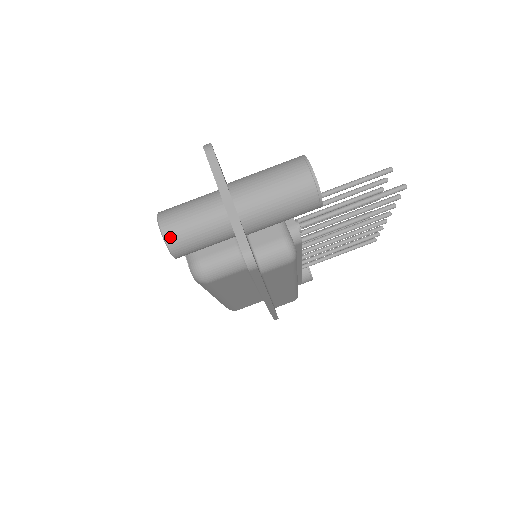
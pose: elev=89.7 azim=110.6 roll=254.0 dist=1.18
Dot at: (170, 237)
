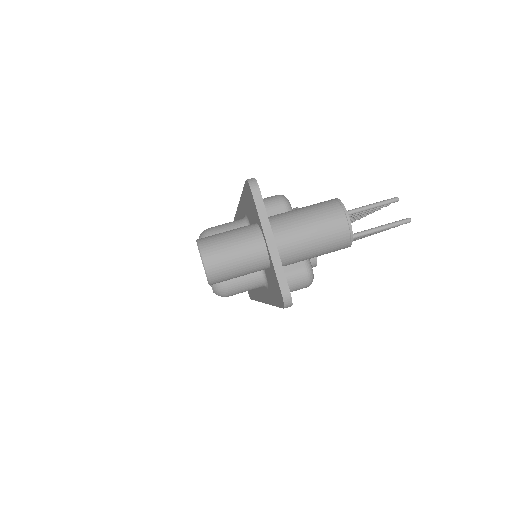
Dot at: (212, 270)
